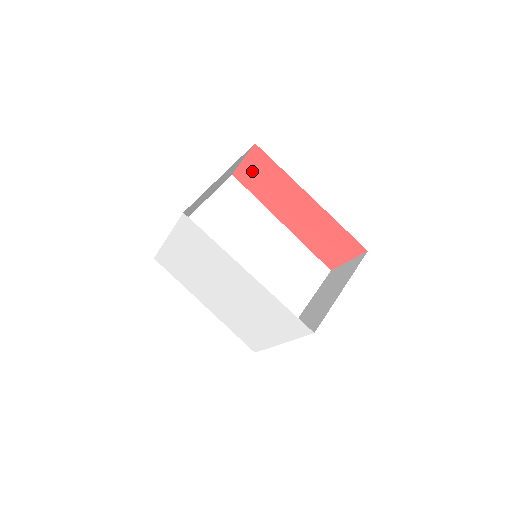
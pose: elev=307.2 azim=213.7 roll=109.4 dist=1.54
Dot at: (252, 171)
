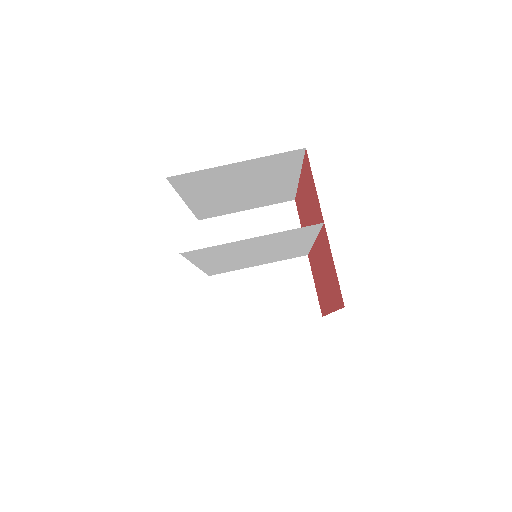
Dot at: (331, 263)
